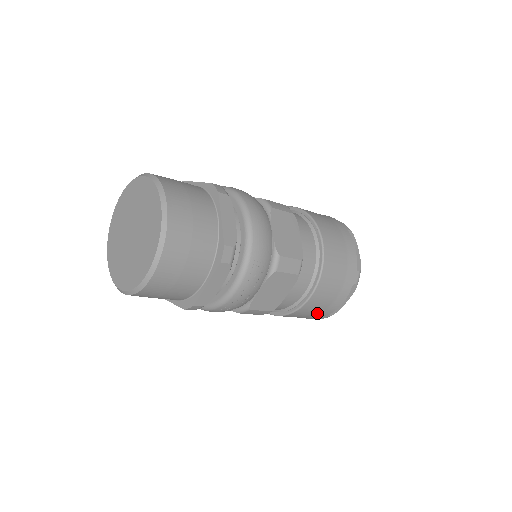
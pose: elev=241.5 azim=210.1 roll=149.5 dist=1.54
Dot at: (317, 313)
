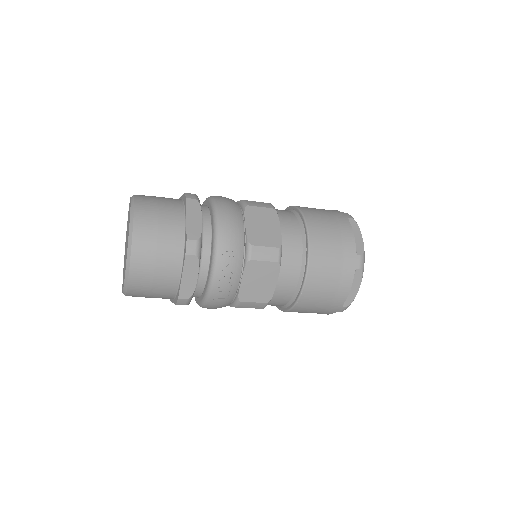
Dot at: (326, 304)
